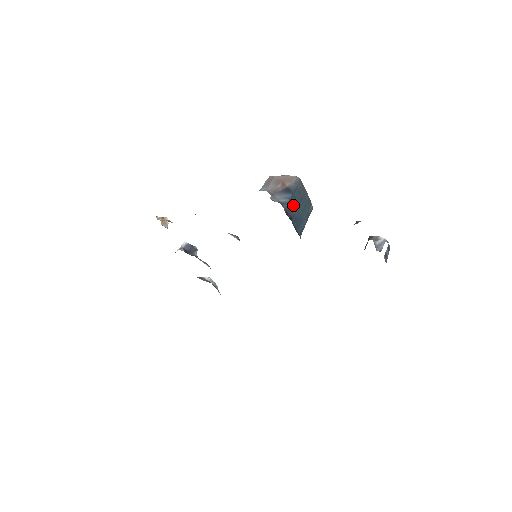
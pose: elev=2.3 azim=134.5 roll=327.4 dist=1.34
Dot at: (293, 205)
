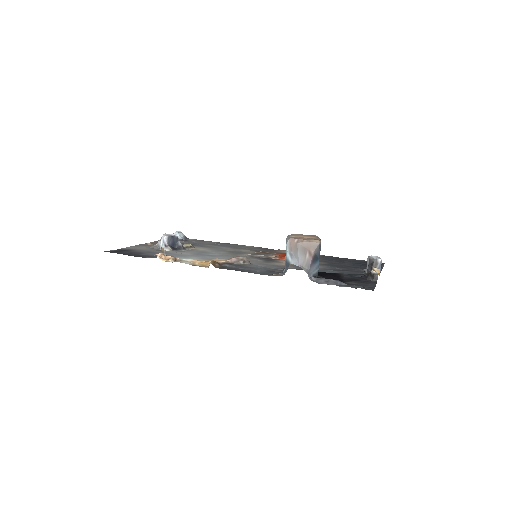
Dot at: occluded
